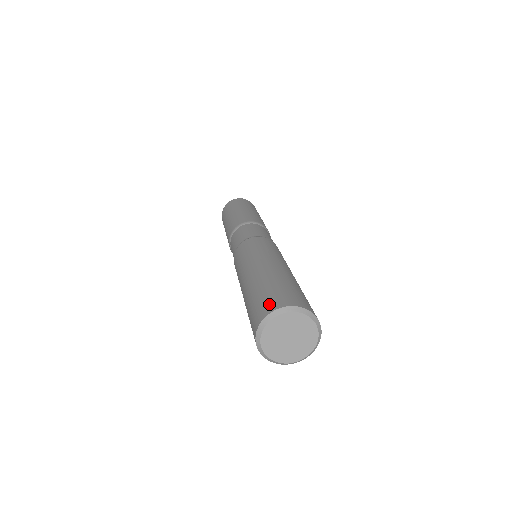
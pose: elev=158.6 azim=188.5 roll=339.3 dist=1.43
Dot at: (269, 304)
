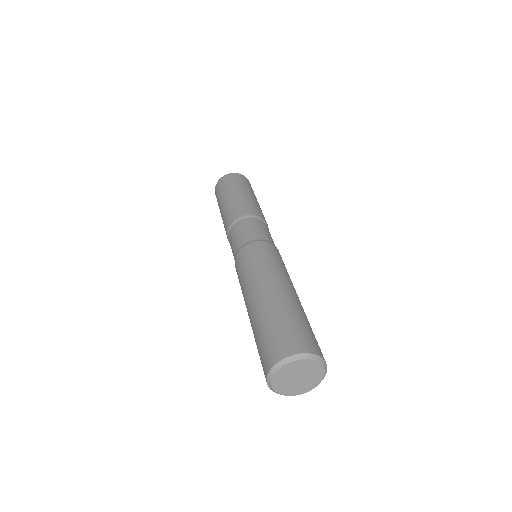
Dot at: (286, 345)
